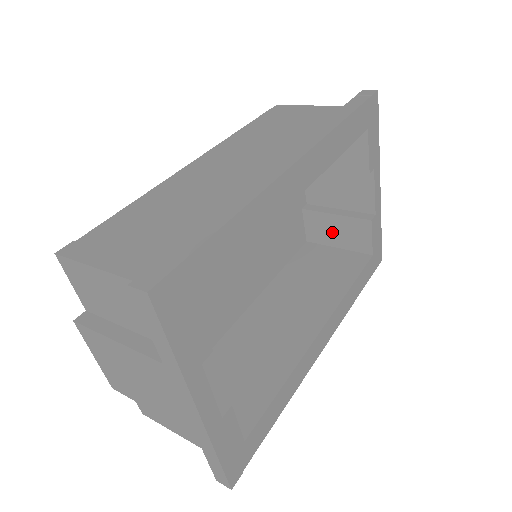
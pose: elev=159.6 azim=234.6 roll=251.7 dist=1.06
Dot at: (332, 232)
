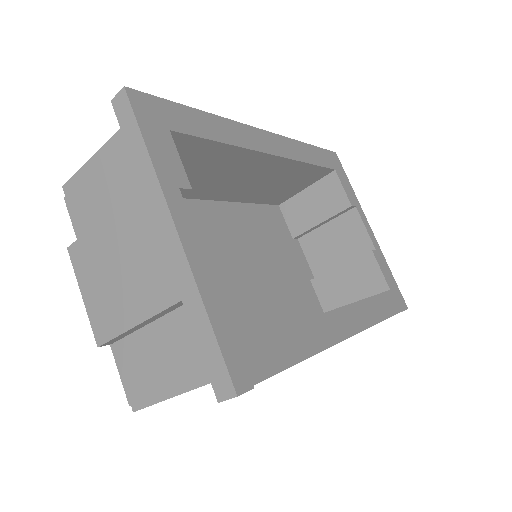
Dot at: (344, 288)
